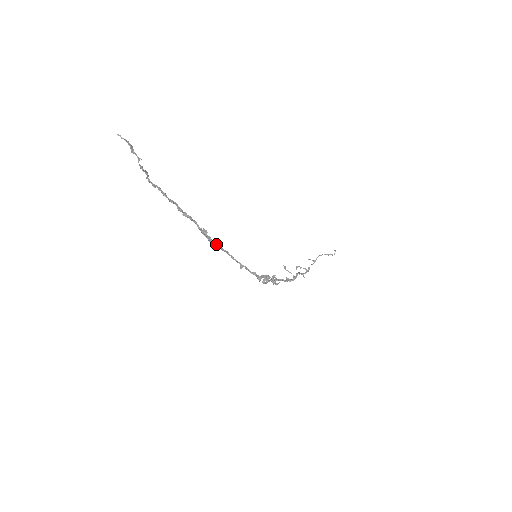
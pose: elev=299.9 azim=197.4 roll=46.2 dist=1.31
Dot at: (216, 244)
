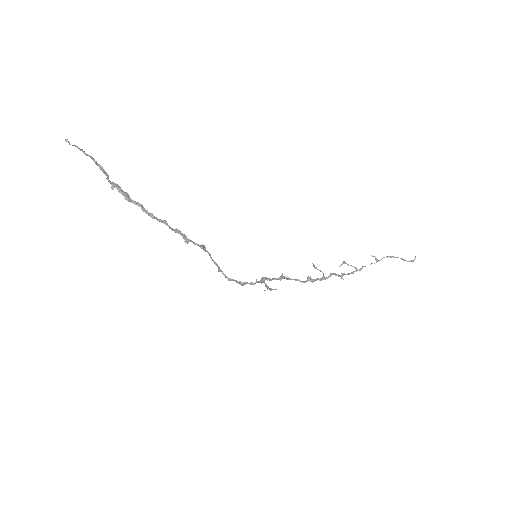
Dot at: occluded
